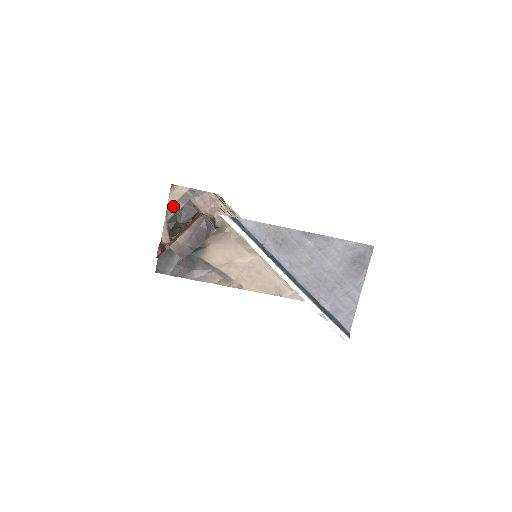
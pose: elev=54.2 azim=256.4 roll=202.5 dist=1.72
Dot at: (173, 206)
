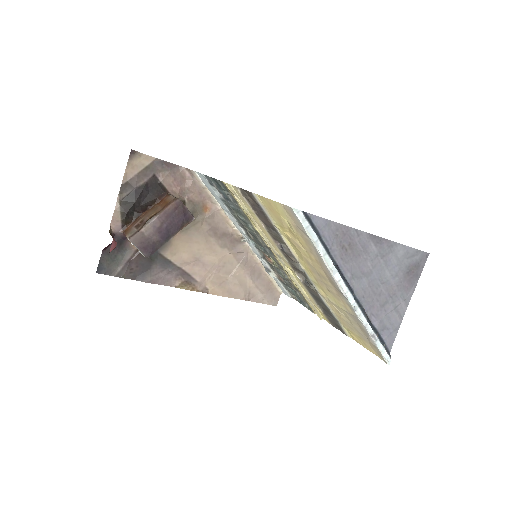
Dot at: (130, 181)
